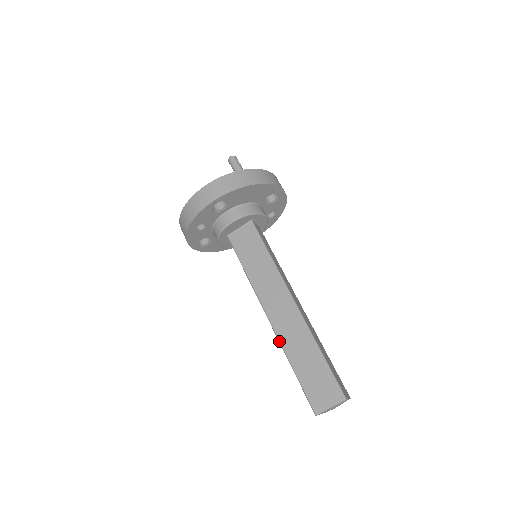
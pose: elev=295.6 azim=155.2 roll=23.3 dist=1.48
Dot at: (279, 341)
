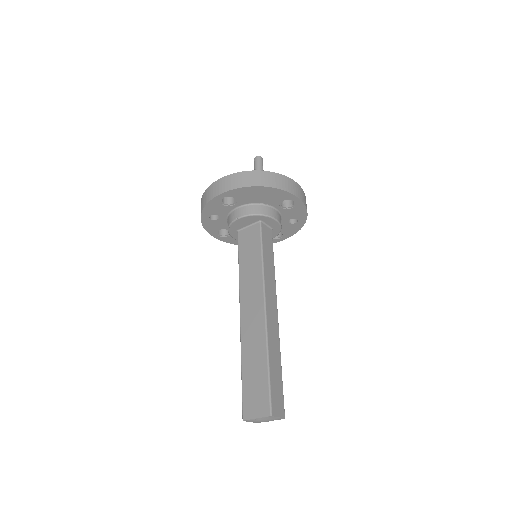
Dot at: (240, 340)
